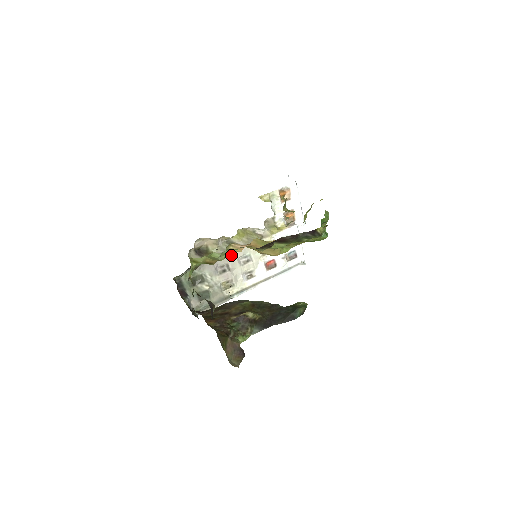
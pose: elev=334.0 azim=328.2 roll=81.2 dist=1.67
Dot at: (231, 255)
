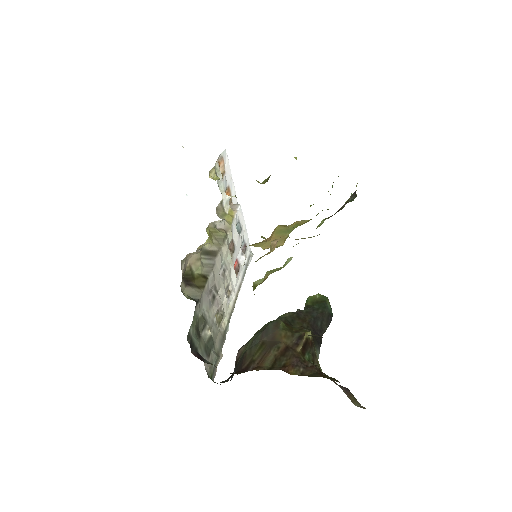
Dot at: (214, 270)
